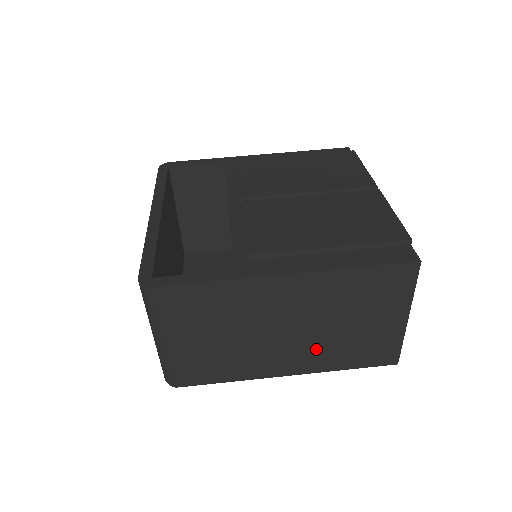
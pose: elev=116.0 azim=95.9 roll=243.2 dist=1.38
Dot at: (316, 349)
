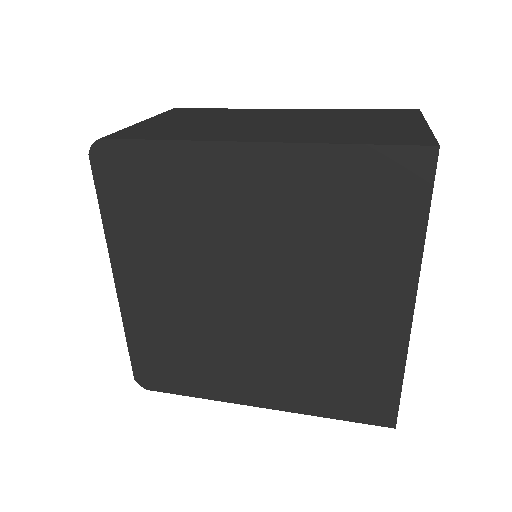
Dot at: (304, 132)
